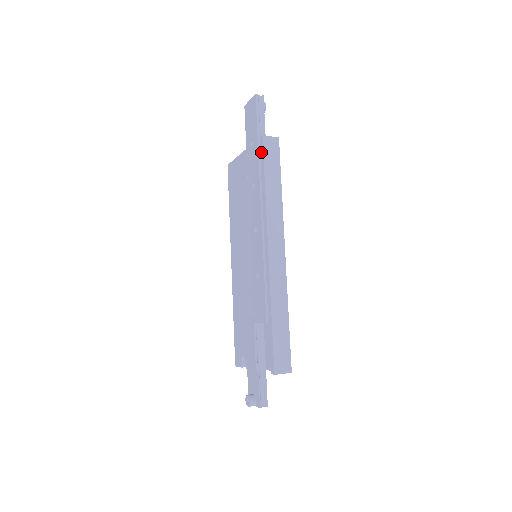
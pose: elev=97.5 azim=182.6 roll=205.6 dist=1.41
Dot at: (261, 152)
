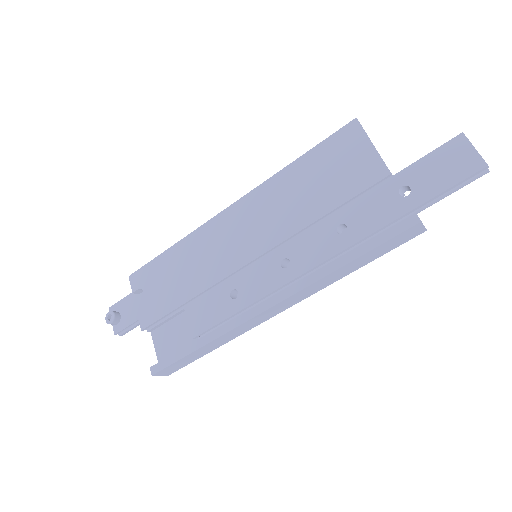
Dot at: (394, 230)
